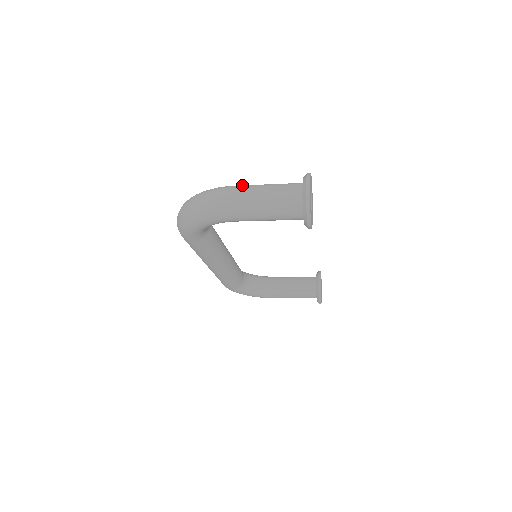
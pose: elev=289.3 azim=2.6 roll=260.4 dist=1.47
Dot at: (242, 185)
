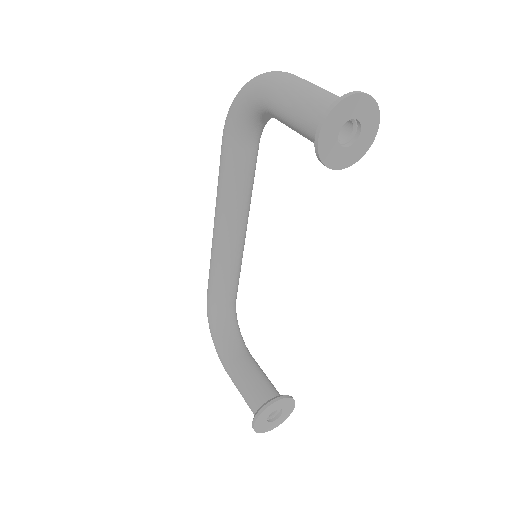
Dot at: occluded
